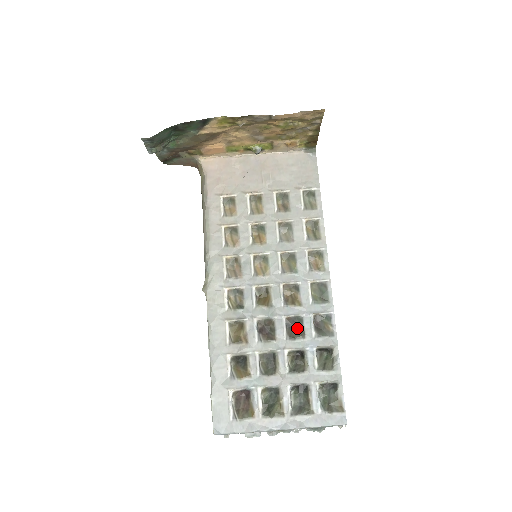
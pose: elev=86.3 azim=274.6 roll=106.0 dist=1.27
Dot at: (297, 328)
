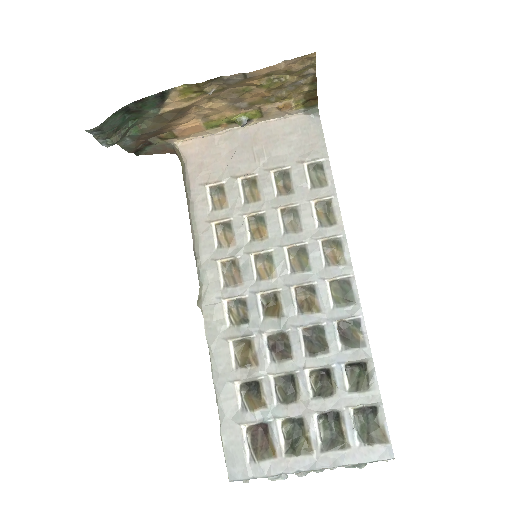
Dot at: (318, 340)
